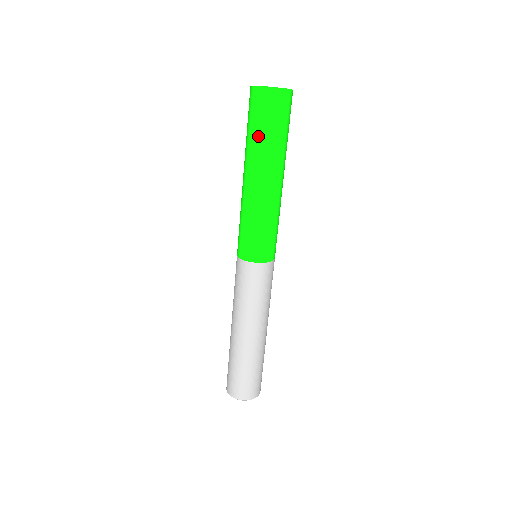
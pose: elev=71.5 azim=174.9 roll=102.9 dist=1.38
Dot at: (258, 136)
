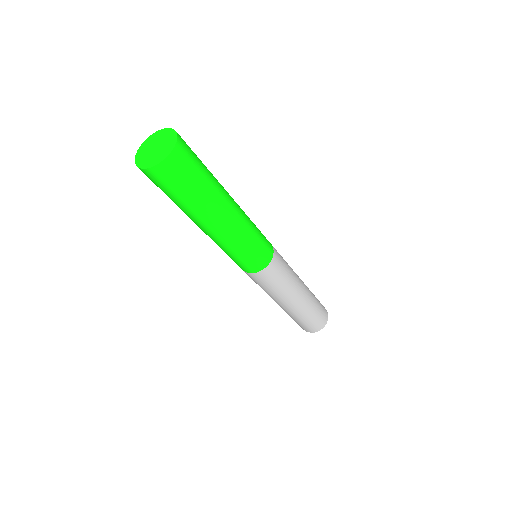
Dot at: occluded
